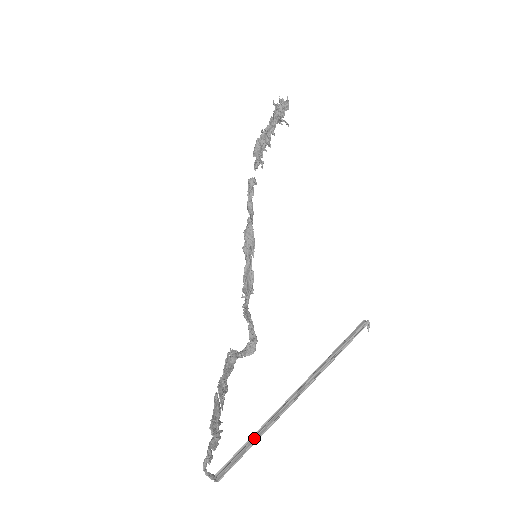
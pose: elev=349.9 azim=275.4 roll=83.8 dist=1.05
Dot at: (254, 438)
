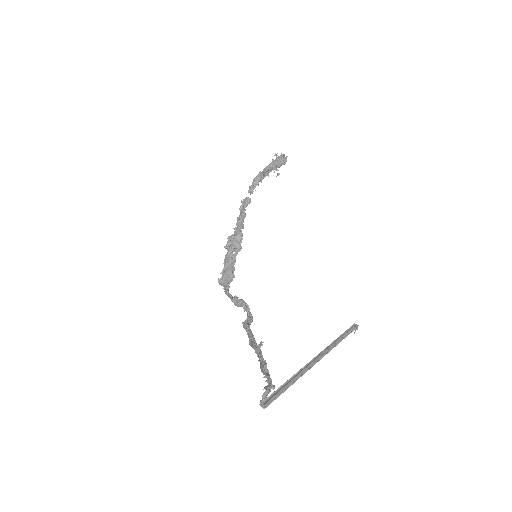
Dot at: (288, 383)
